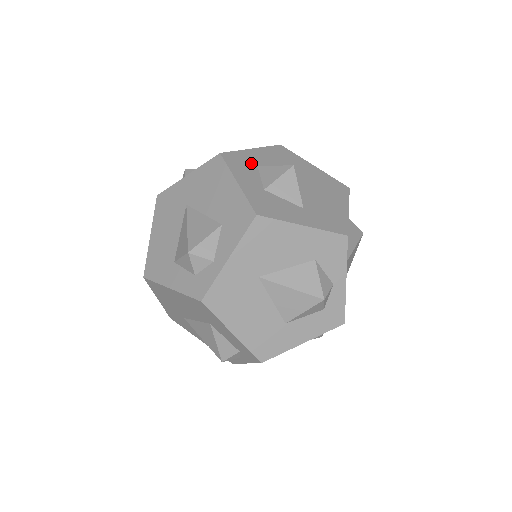
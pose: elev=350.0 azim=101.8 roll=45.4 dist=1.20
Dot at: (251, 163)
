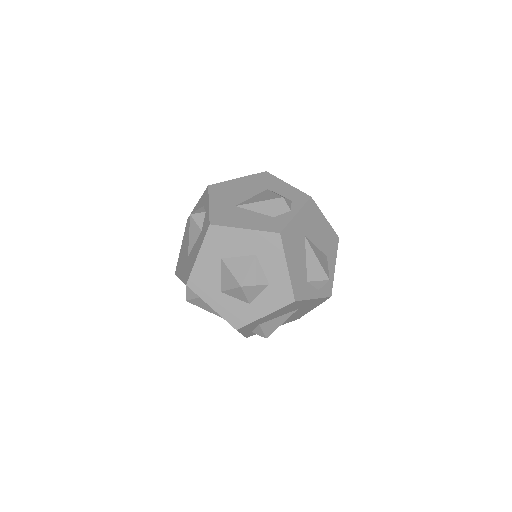
Dot at: occluded
